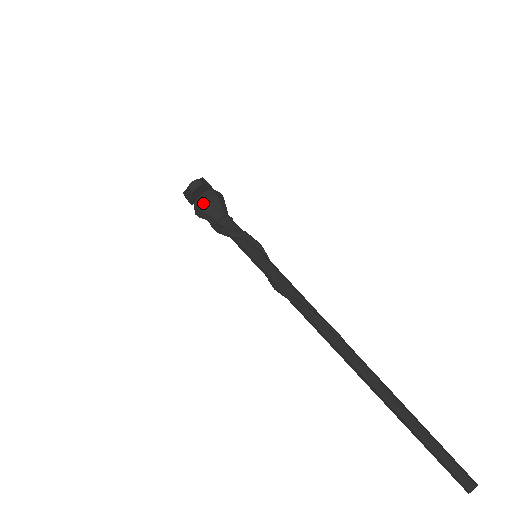
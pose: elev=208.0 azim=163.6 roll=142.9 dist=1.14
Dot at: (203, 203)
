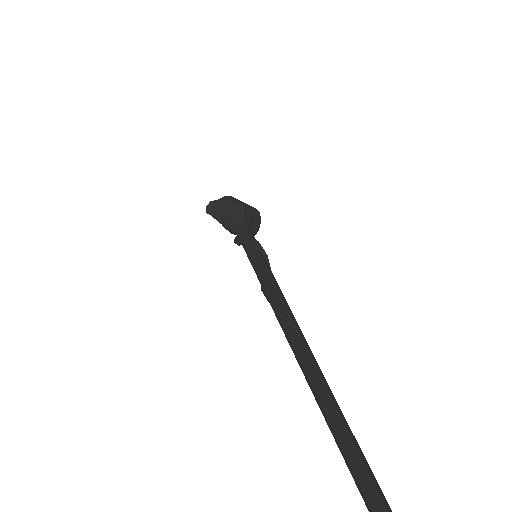
Dot at: (224, 221)
